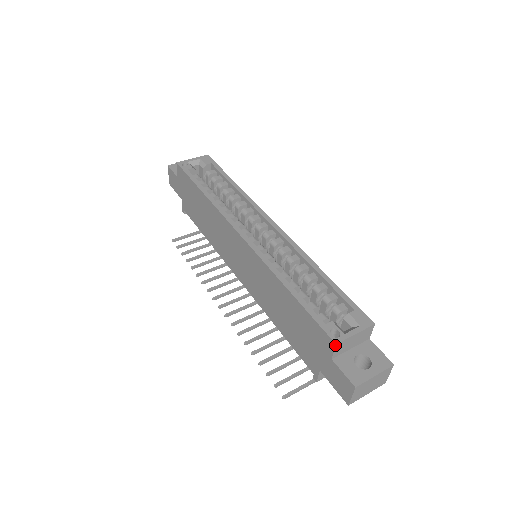
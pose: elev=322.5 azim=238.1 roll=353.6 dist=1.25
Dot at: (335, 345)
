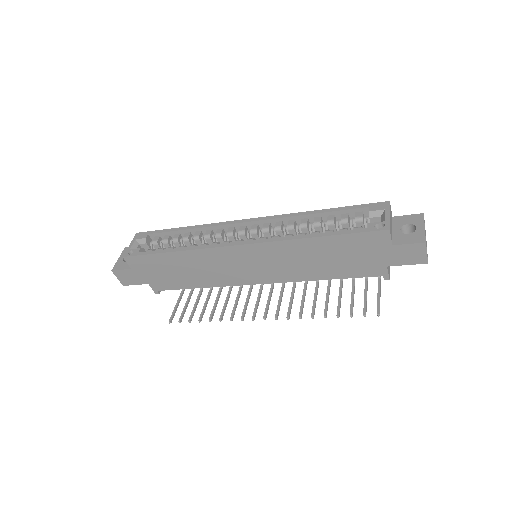
Dot at: (389, 231)
